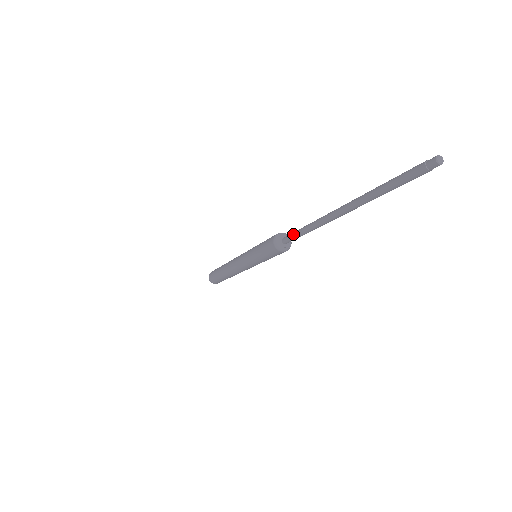
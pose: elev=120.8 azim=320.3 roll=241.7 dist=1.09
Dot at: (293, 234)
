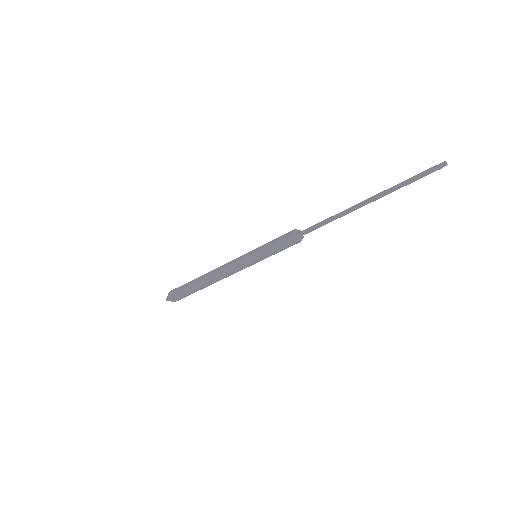
Dot at: (316, 225)
